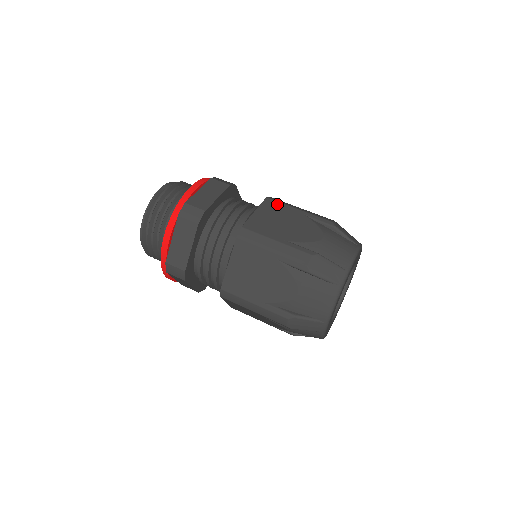
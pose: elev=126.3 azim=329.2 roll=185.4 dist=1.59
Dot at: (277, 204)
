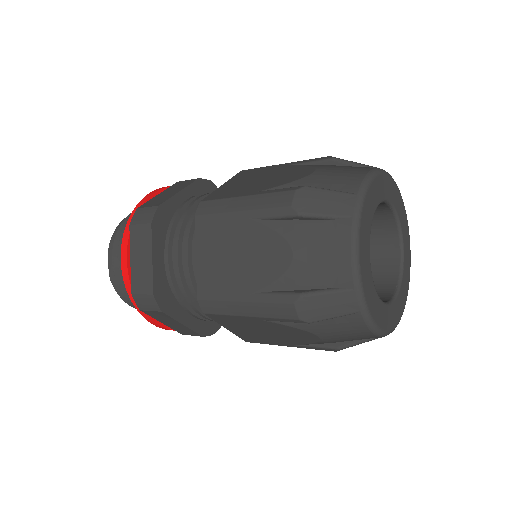
Dot at: (211, 222)
